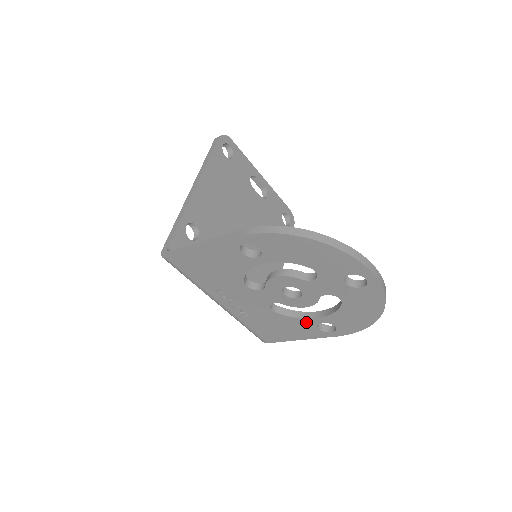
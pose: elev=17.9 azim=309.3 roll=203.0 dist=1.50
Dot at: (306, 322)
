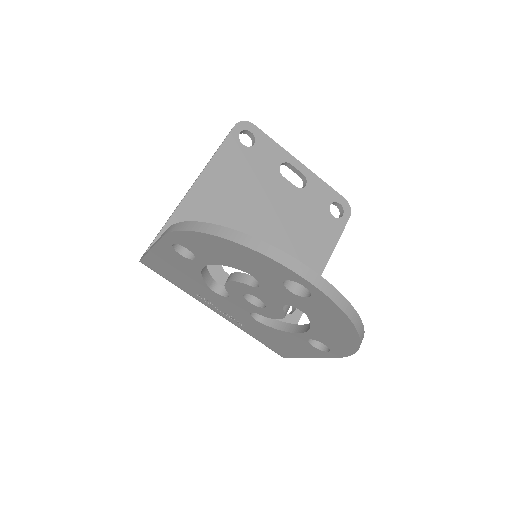
Dot at: (295, 337)
